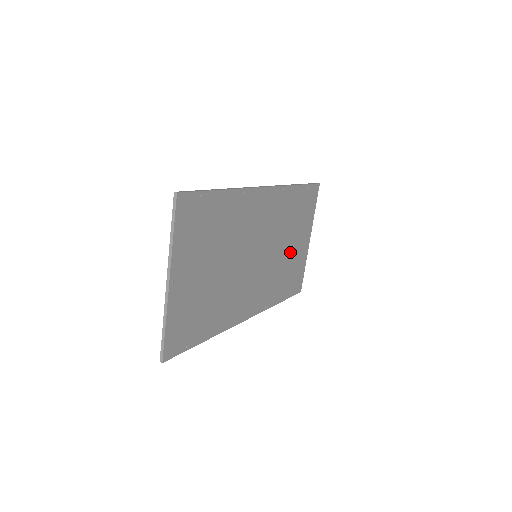
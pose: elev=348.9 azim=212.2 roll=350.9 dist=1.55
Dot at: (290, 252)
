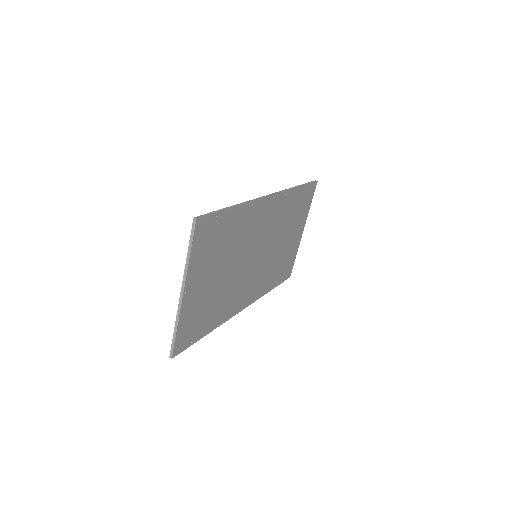
Dot at: (285, 246)
